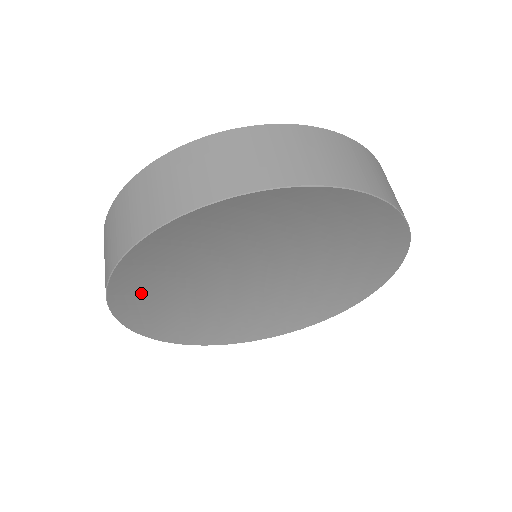
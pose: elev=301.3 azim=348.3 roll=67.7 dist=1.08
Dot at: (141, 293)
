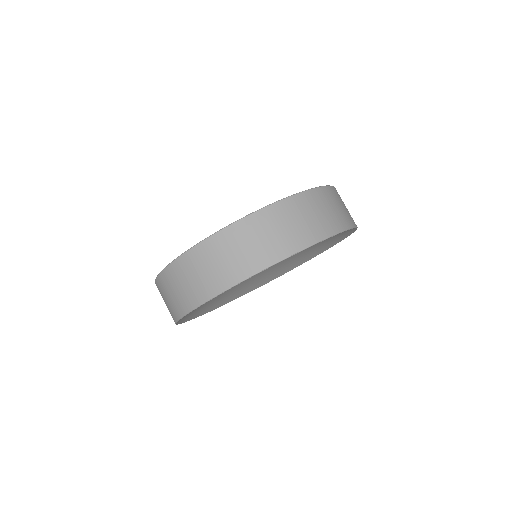
Dot at: (197, 310)
